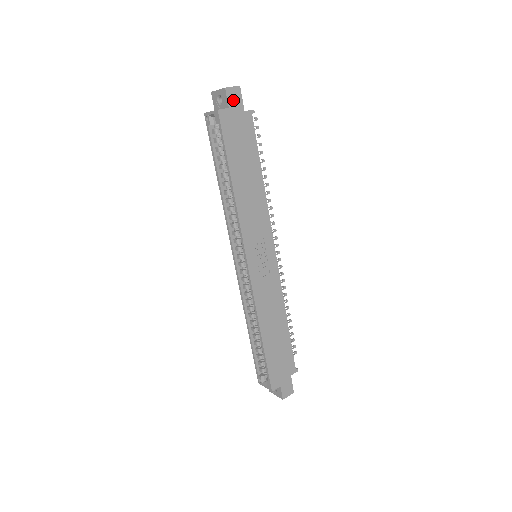
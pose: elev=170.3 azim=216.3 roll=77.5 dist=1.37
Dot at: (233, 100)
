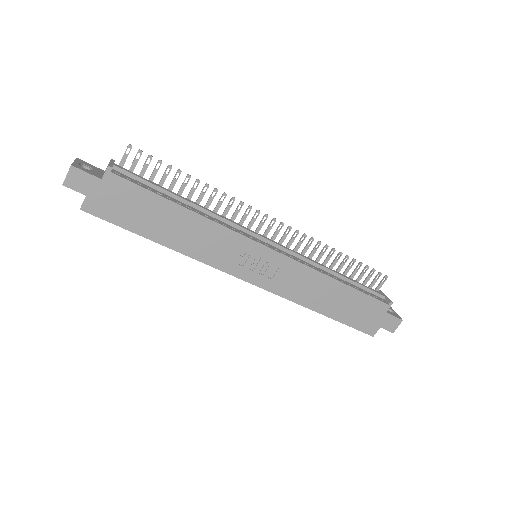
Dot at: (81, 184)
